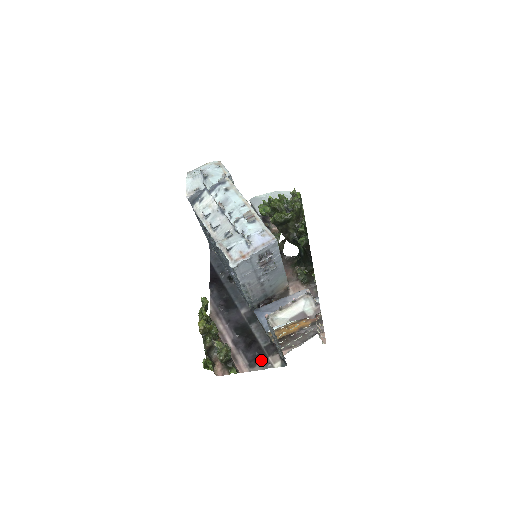
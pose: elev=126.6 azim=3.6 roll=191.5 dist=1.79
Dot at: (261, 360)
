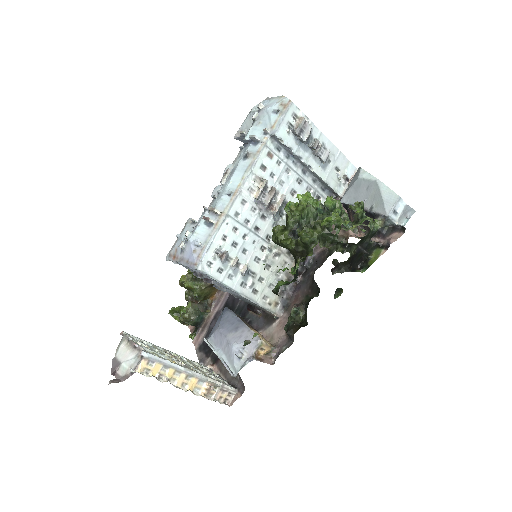
Dot at: (206, 352)
